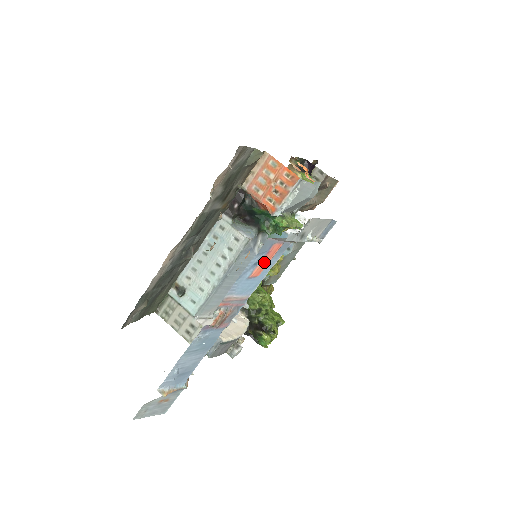
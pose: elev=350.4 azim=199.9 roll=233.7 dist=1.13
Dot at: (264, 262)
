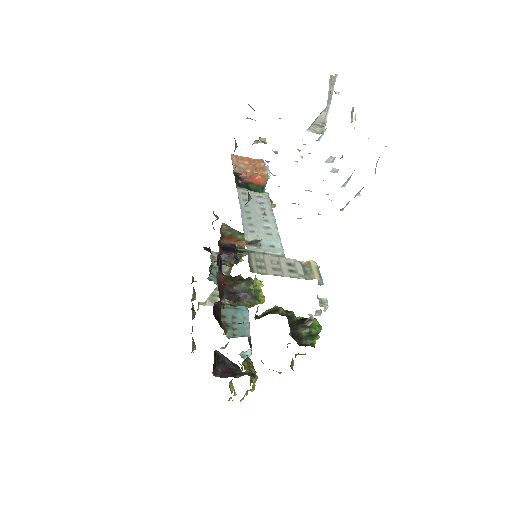
Dot at: occluded
